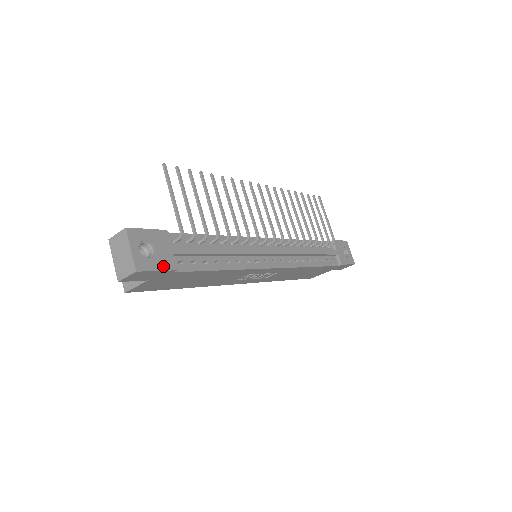
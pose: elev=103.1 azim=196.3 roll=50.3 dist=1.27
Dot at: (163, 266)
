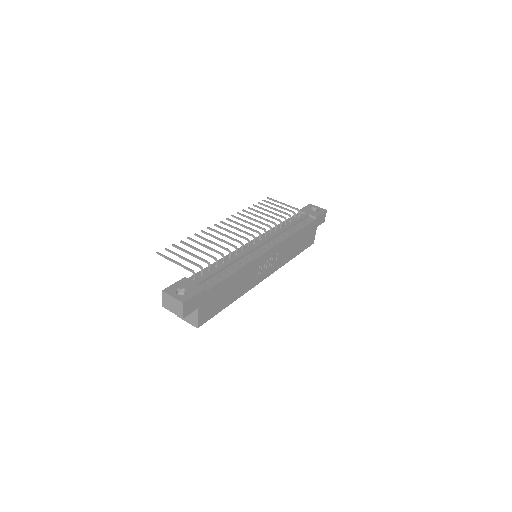
Dot at: (196, 292)
